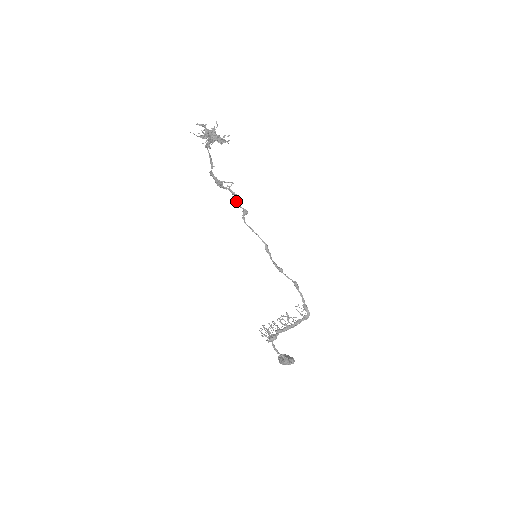
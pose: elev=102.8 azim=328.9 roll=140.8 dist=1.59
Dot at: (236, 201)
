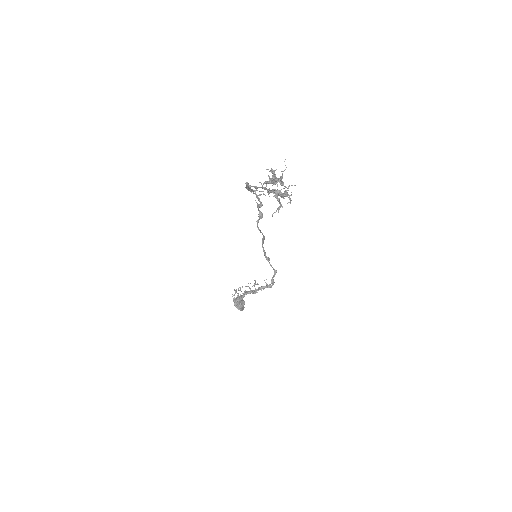
Dot at: (258, 207)
